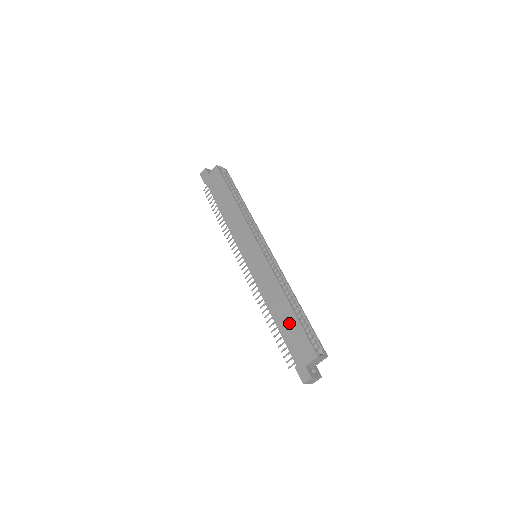
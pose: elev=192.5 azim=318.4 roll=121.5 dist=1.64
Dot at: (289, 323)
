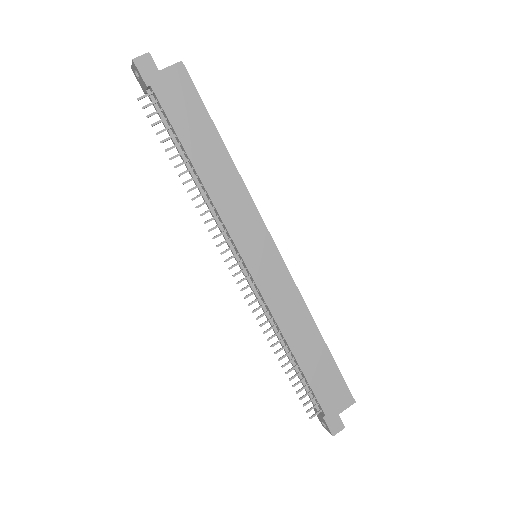
Dot at: (320, 363)
